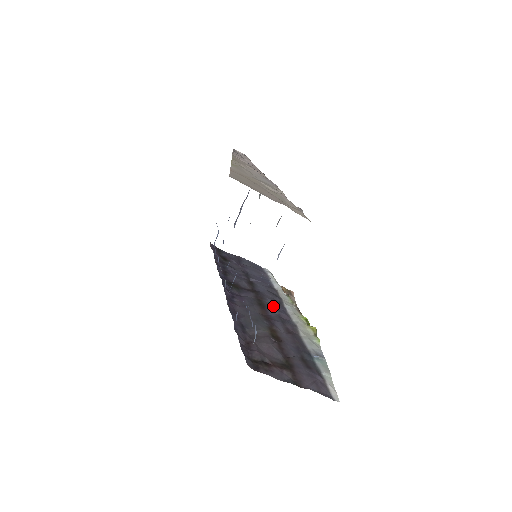
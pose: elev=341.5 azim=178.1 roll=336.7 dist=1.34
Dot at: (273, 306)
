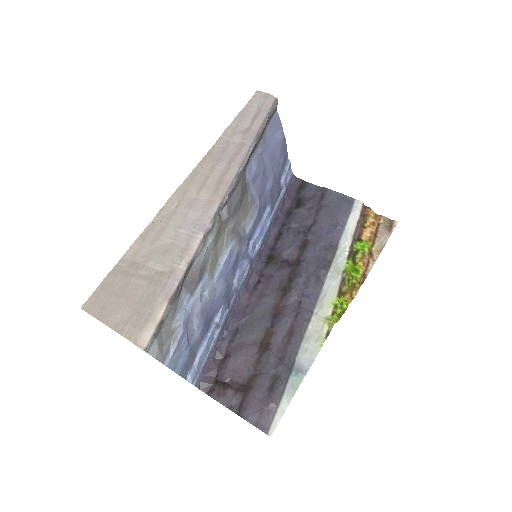
Dot at: (302, 288)
